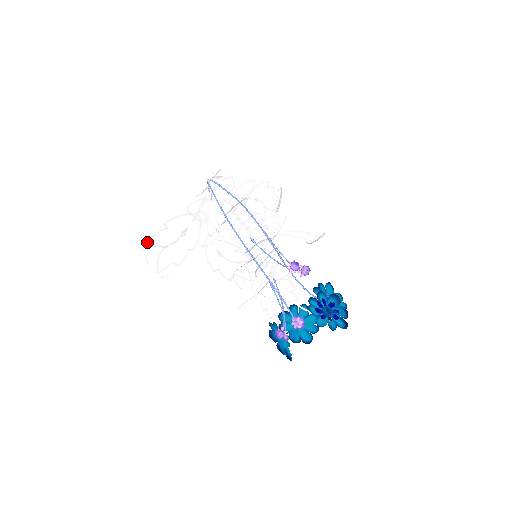
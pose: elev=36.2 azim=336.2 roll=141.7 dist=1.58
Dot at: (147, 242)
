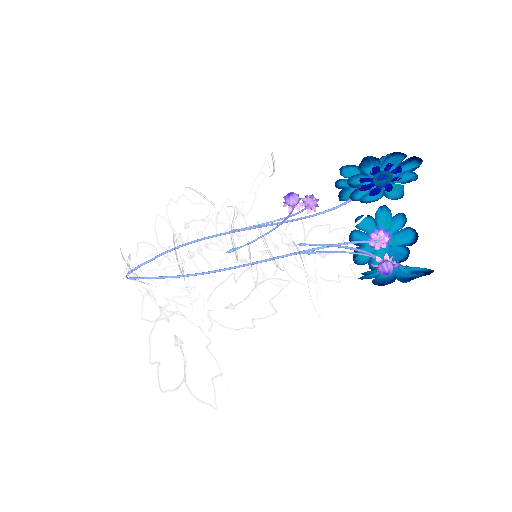
Dot at: (163, 402)
